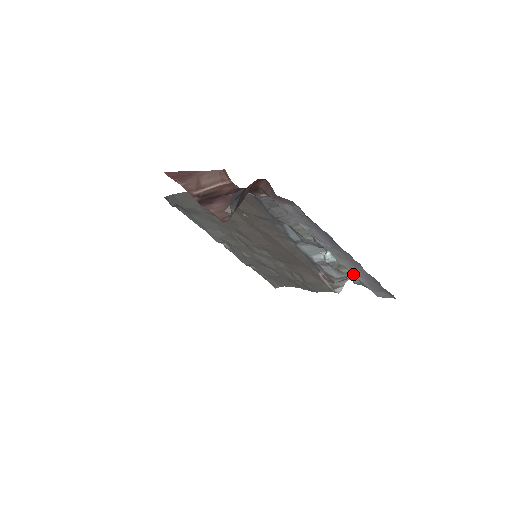
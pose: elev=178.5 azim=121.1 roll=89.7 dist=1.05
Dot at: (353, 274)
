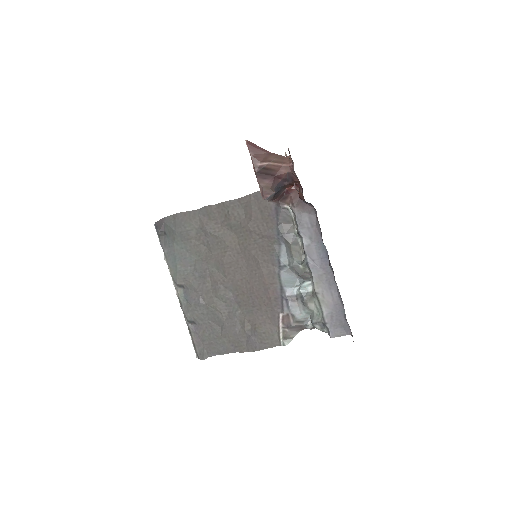
Dot at: (321, 305)
